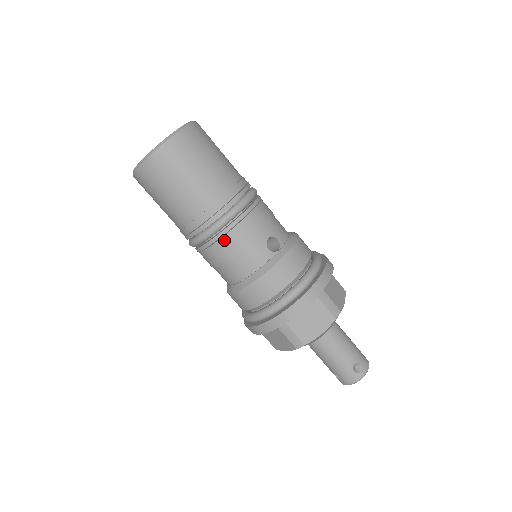
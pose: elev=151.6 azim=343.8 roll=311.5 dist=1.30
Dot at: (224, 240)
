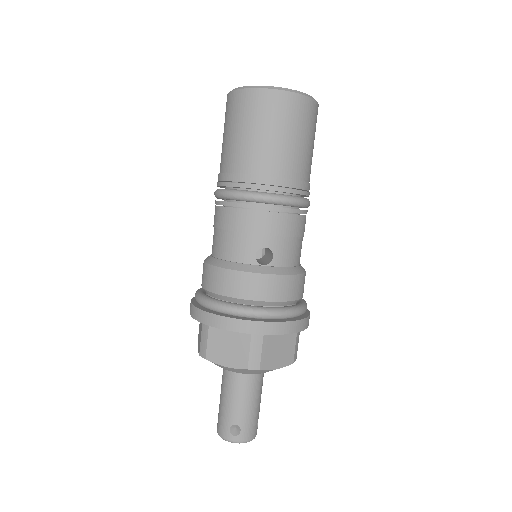
Dot at: (230, 211)
